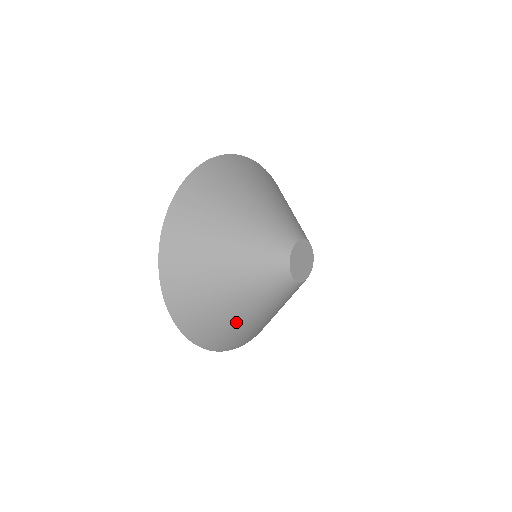
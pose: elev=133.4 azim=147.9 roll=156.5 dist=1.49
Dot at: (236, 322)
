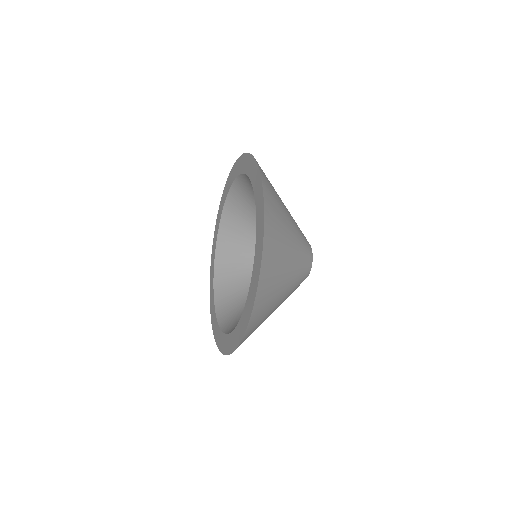
Dot at: occluded
